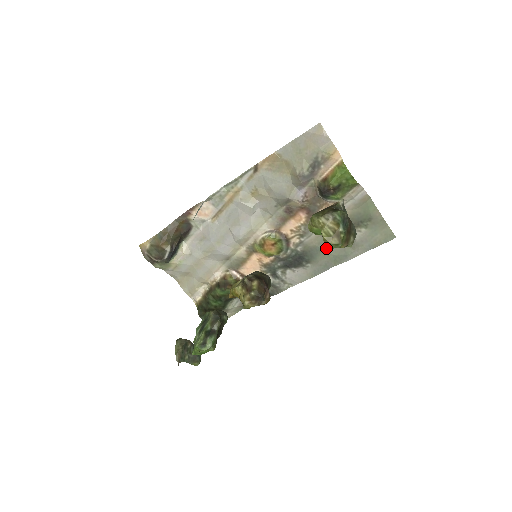
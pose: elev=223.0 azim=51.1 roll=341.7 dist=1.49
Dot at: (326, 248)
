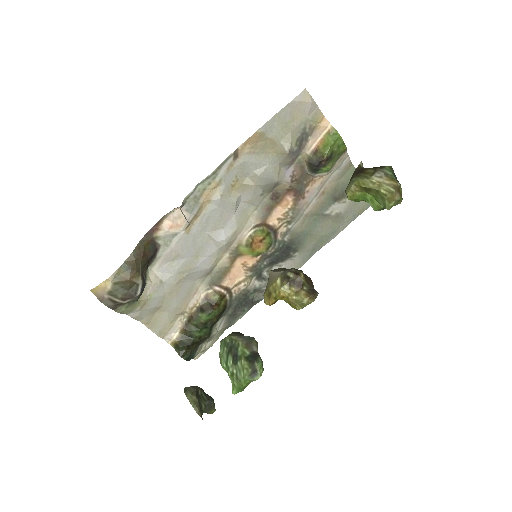
Dot at: (387, 208)
